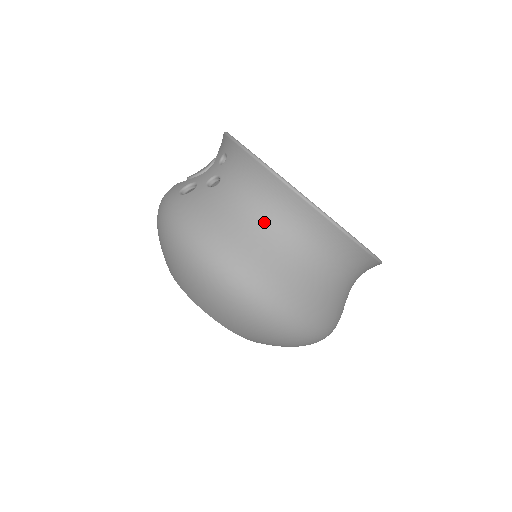
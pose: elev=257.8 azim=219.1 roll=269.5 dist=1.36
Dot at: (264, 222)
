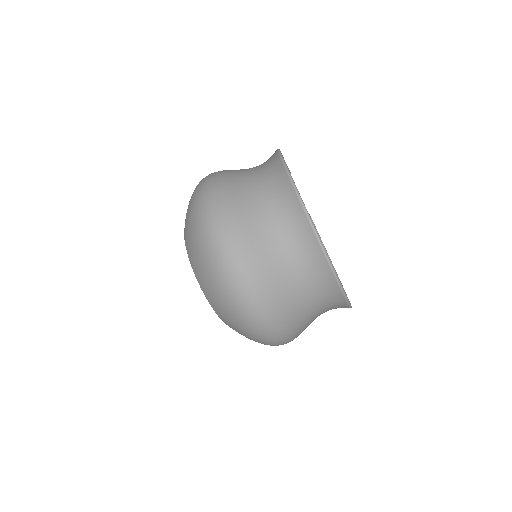
Dot at: (254, 177)
